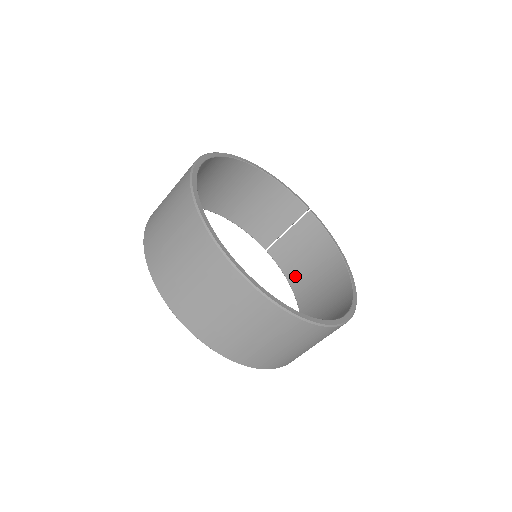
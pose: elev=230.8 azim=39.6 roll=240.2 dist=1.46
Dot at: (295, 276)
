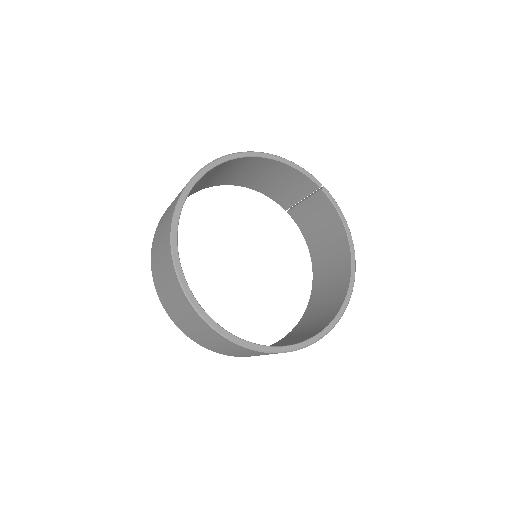
Dot at: (312, 241)
